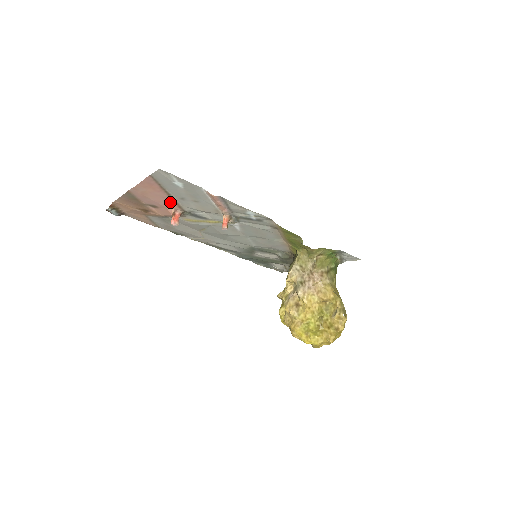
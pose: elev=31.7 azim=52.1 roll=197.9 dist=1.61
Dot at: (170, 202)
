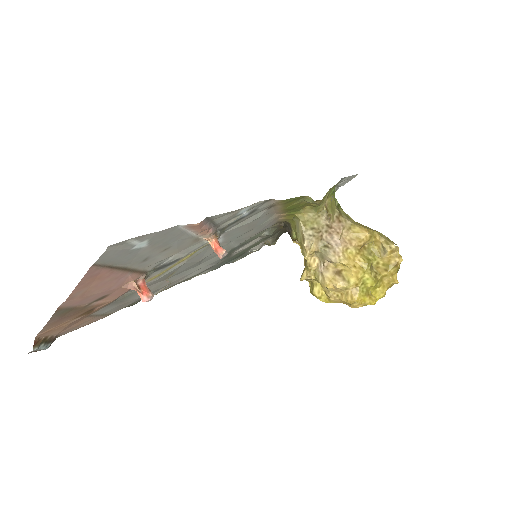
Dot at: (127, 277)
